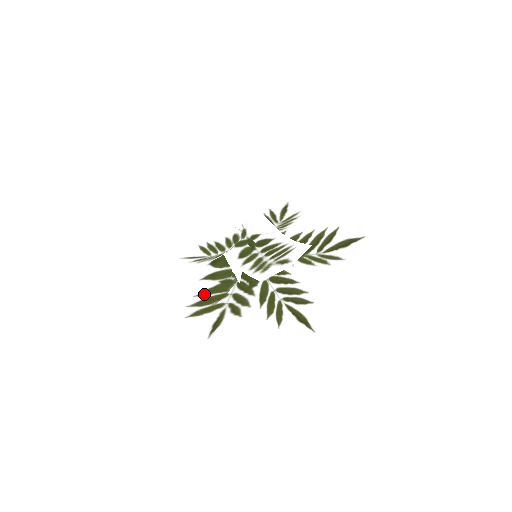
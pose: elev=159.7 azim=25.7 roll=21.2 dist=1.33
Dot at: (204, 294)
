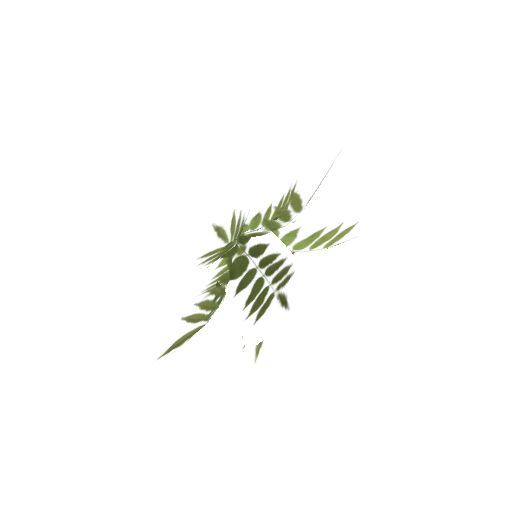
Dot at: occluded
